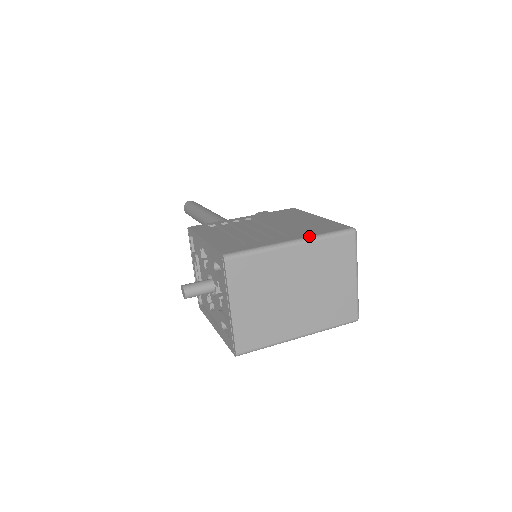
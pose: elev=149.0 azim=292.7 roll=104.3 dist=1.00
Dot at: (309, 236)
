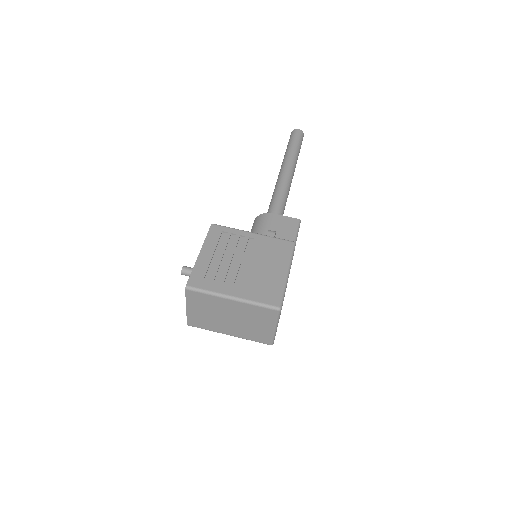
Dot at: (246, 299)
